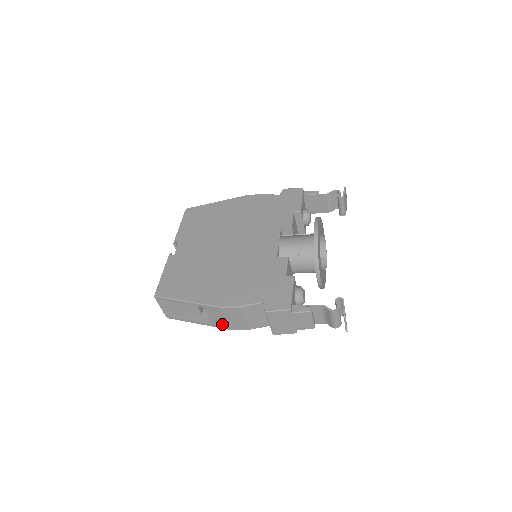
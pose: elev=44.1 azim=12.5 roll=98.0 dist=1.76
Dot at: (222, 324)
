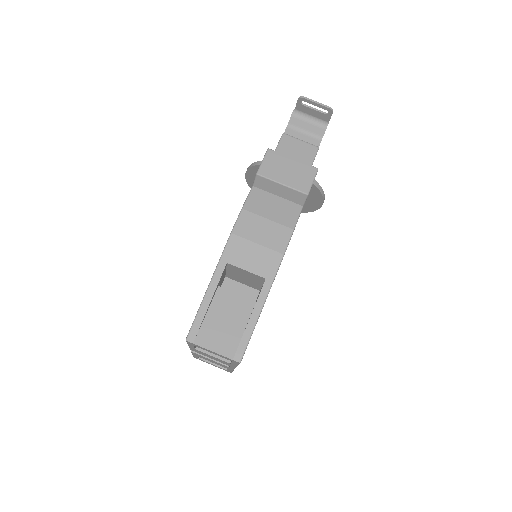
Dot at: (268, 260)
